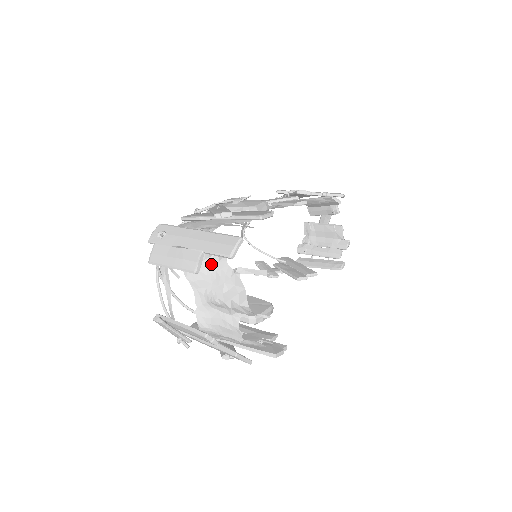
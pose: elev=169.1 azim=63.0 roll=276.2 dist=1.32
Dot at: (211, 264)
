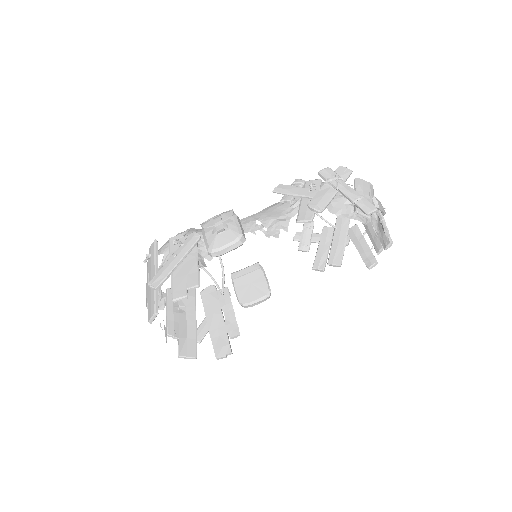
Dot at: occluded
